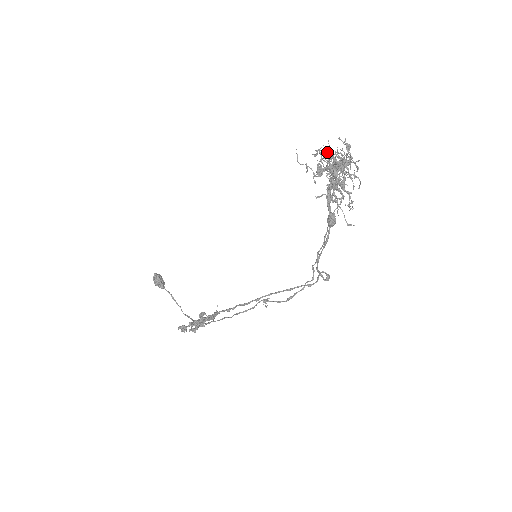
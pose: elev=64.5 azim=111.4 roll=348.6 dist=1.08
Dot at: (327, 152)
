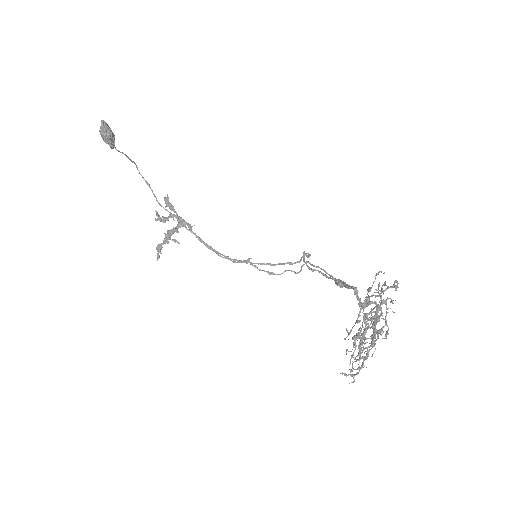
Dot at: occluded
